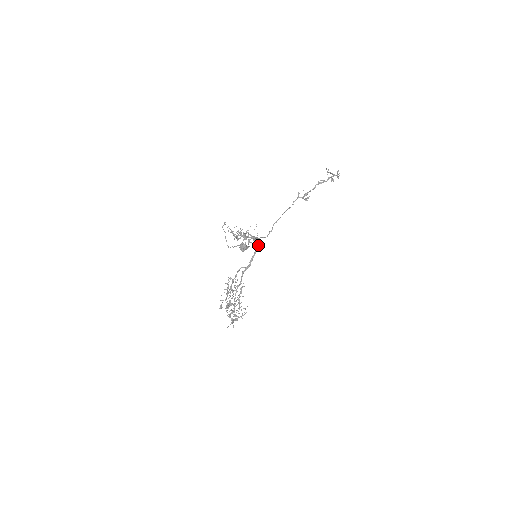
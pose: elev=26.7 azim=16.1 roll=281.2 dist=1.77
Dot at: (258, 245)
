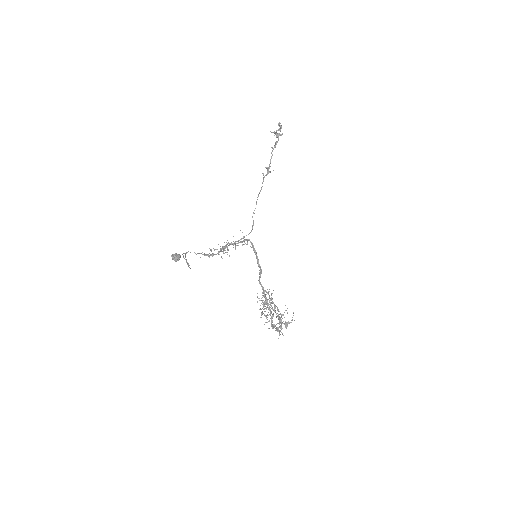
Dot at: (252, 246)
